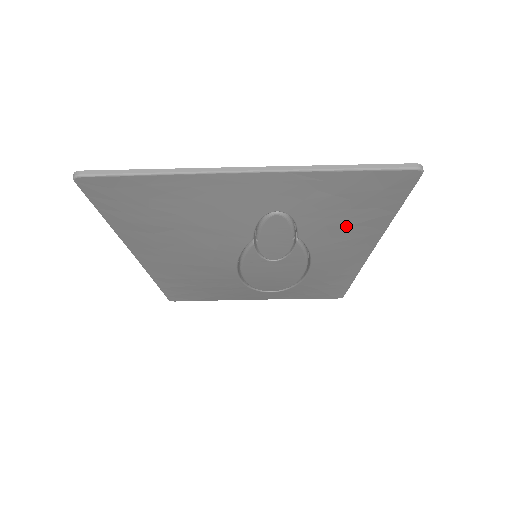
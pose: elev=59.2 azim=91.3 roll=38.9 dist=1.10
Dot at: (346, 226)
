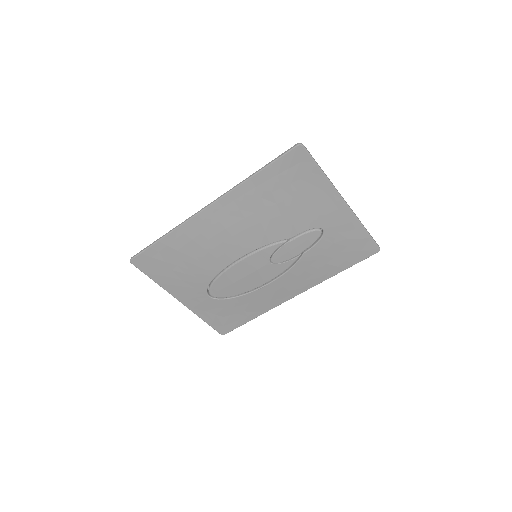
Dot at: (324, 262)
